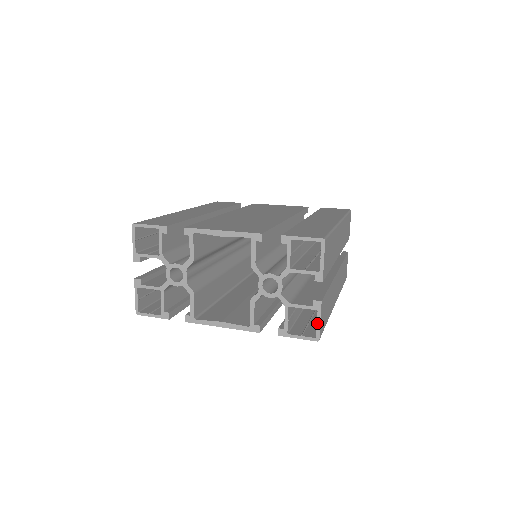
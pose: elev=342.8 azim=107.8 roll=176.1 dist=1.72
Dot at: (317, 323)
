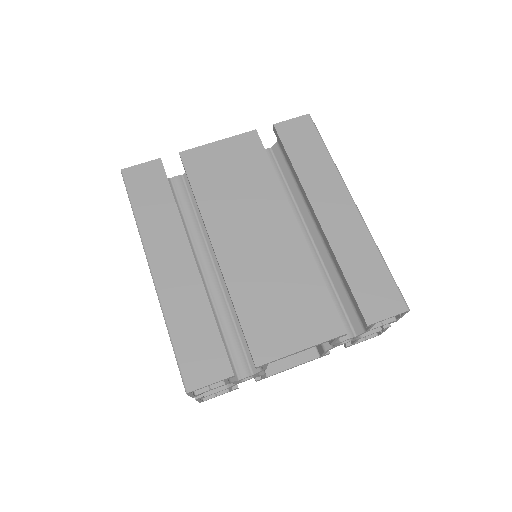
Dot at: (382, 332)
